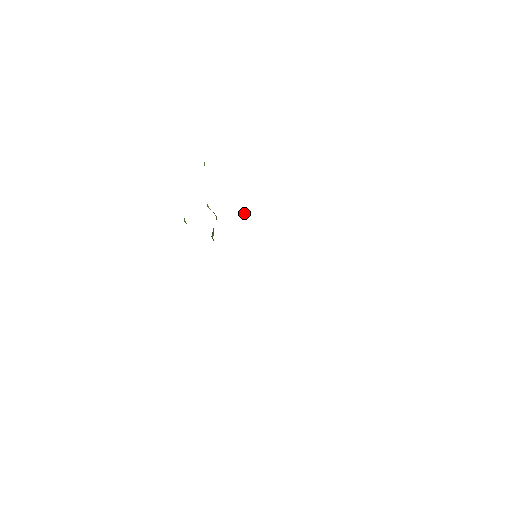
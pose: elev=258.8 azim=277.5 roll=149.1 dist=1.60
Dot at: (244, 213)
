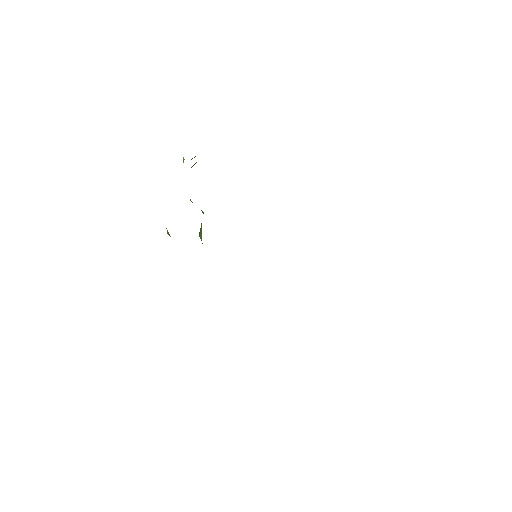
Dot at: occluded
